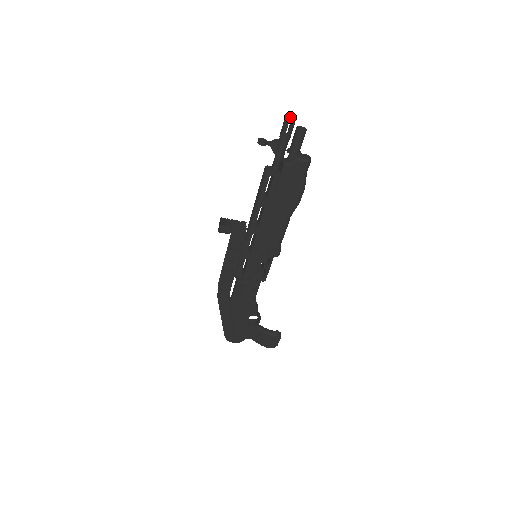
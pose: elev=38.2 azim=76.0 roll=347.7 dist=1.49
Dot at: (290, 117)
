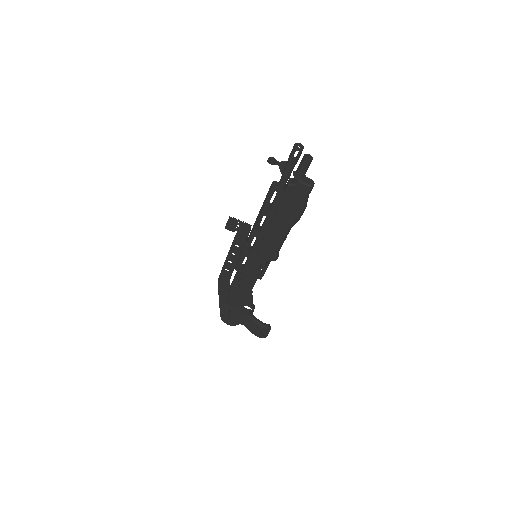
Dot at: (300, 144)
